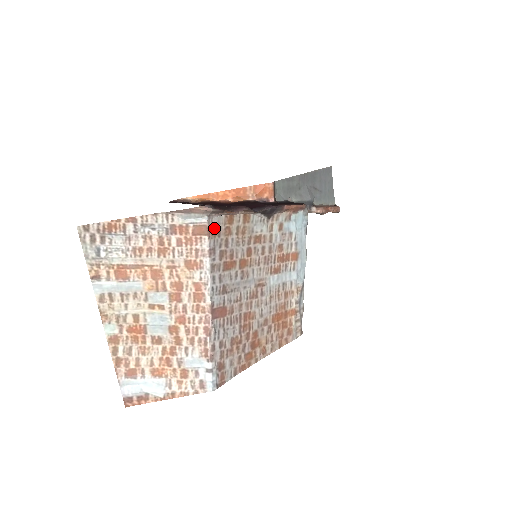
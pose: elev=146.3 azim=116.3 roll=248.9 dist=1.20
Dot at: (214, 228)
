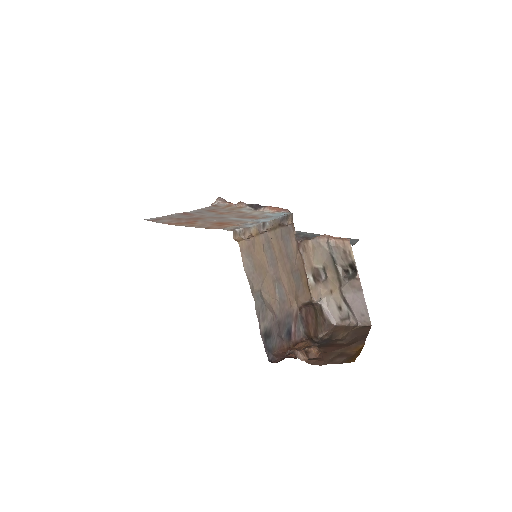
Dot at: (217, 206)
